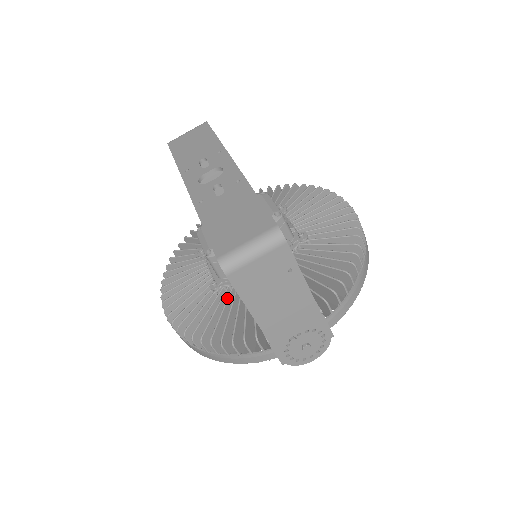
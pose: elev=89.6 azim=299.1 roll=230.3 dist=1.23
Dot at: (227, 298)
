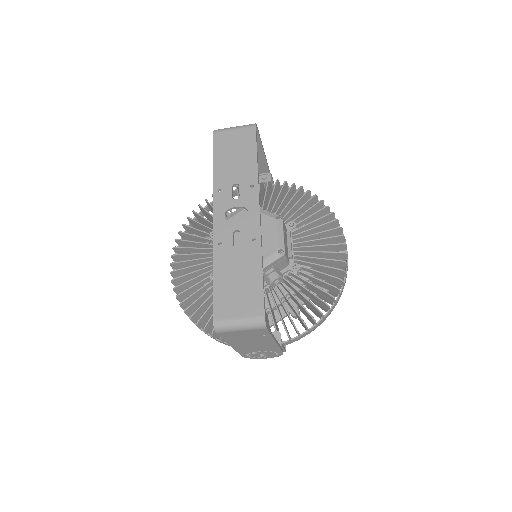
Dot at: occluded
